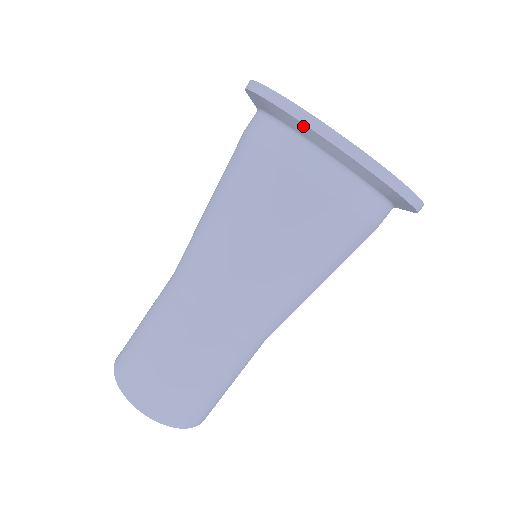
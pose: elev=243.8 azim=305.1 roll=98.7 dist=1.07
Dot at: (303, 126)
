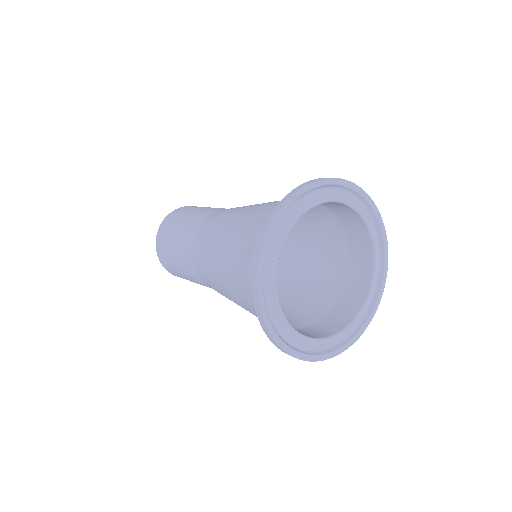
Dot at: occluded
